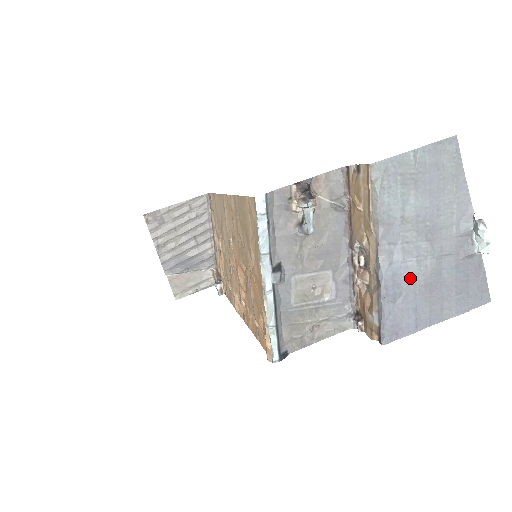
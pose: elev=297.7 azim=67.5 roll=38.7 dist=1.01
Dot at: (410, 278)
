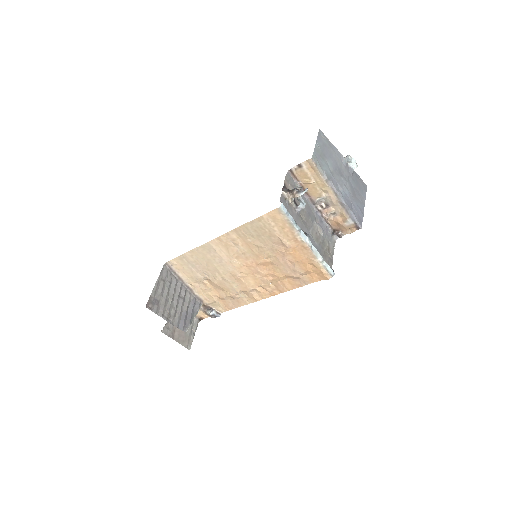
Dot at: (348, 195)
